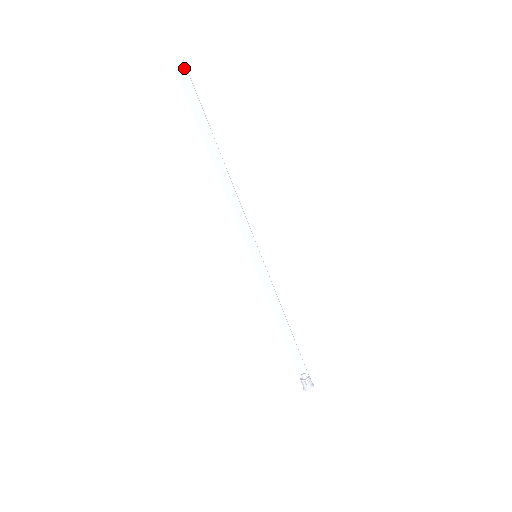
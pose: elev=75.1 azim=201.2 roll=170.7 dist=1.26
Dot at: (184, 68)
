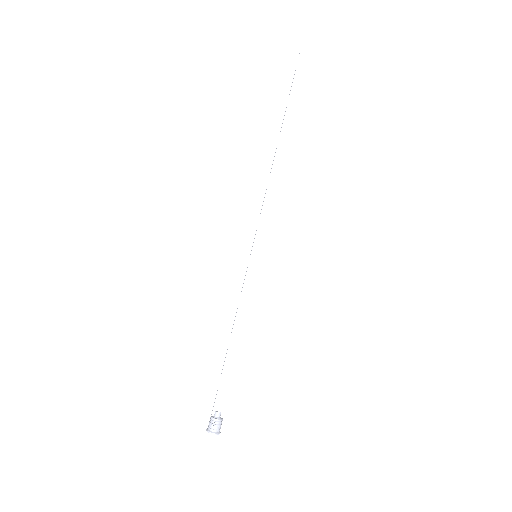
Dot at: (306, 63)
